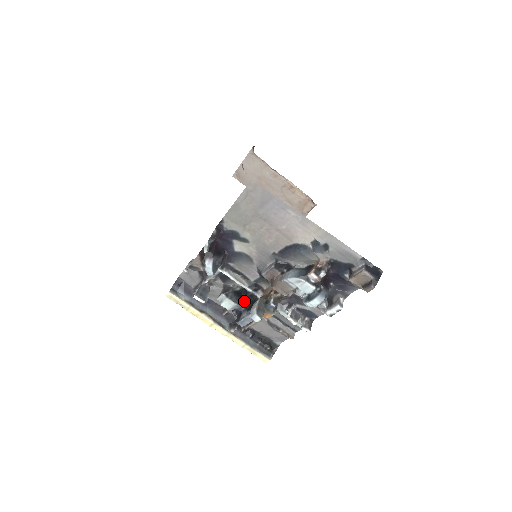
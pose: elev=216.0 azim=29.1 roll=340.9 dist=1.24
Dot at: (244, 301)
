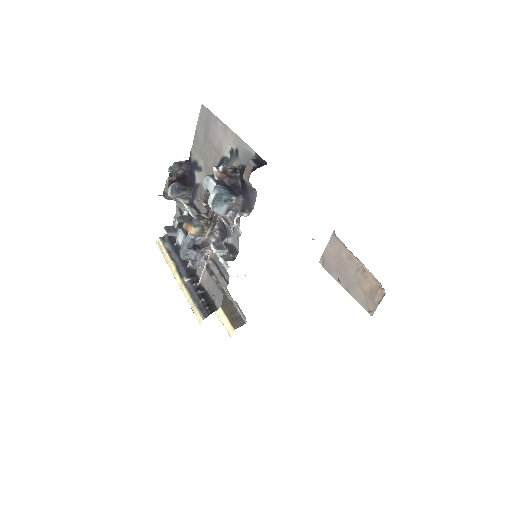
Dot at: occluded
